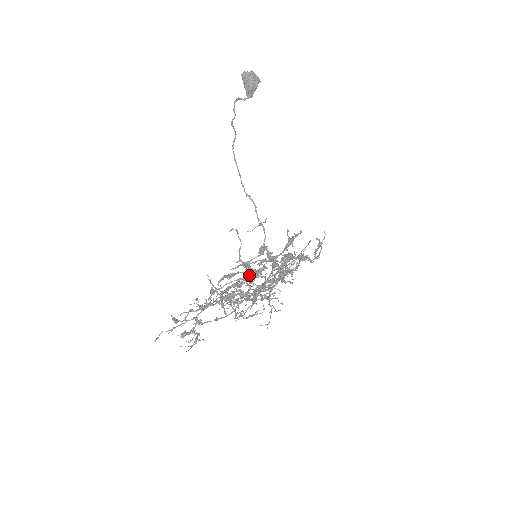
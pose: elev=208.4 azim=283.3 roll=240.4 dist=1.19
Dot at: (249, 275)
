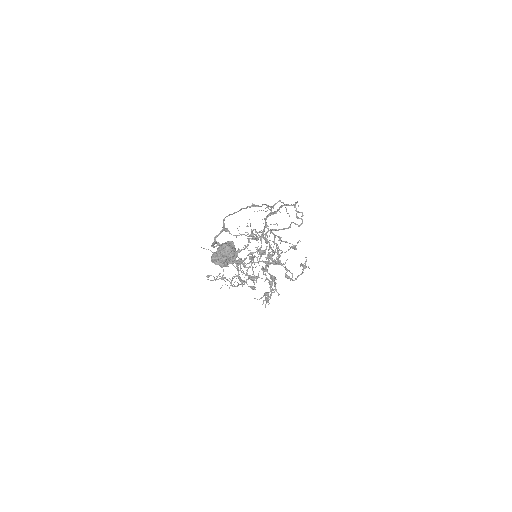
Dot at: occluded
